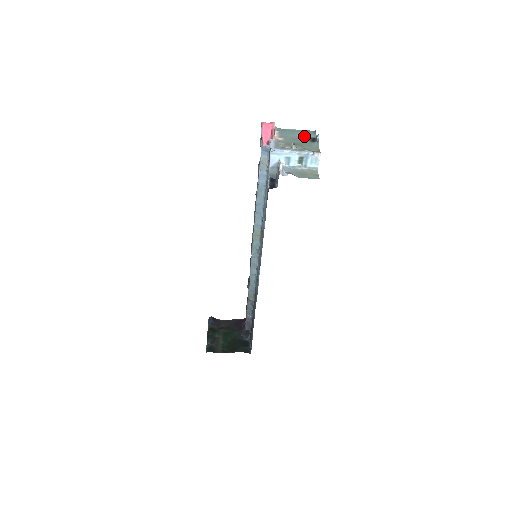
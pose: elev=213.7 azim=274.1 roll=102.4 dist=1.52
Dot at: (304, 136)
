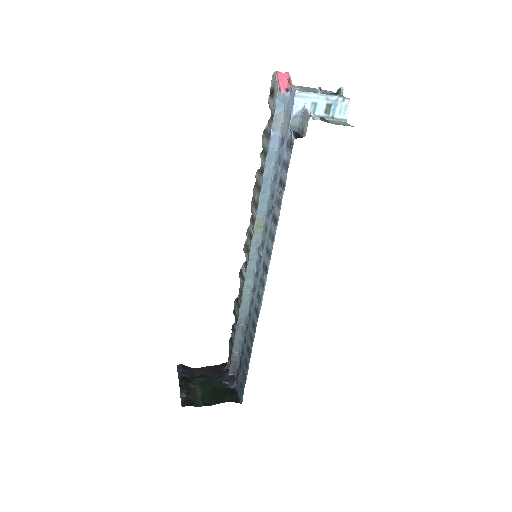
Dot at: (322, 91)
